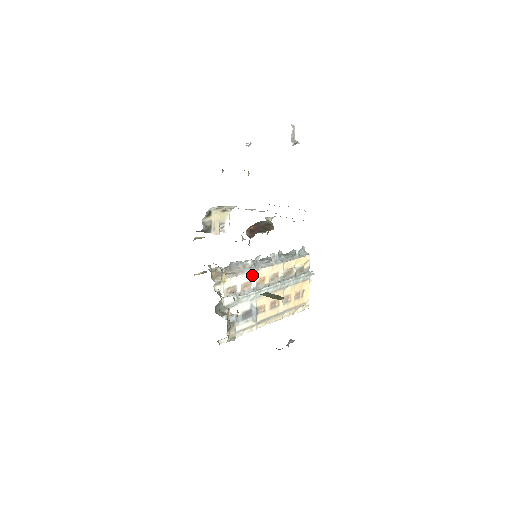
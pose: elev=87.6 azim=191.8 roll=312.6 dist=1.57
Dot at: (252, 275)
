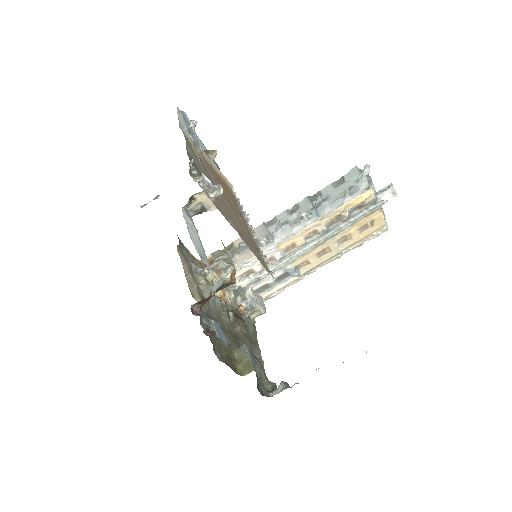
Dot at: (270, 253)
